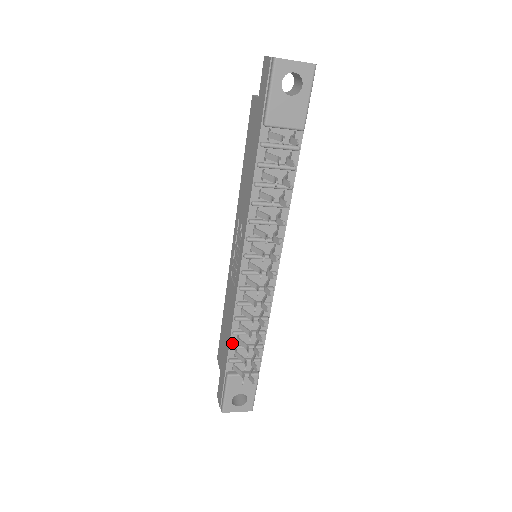
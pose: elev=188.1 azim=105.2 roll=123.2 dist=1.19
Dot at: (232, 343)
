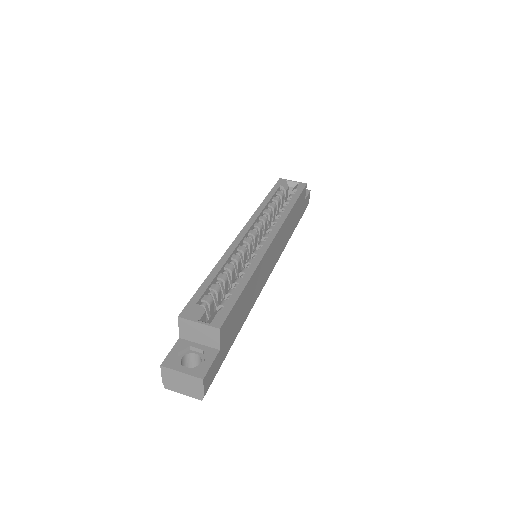
Dot at: occluded
